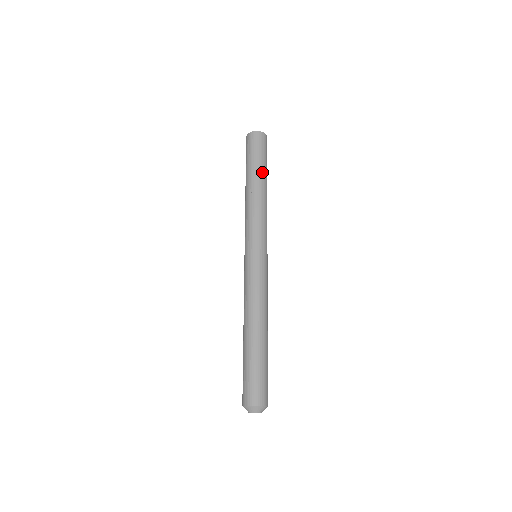
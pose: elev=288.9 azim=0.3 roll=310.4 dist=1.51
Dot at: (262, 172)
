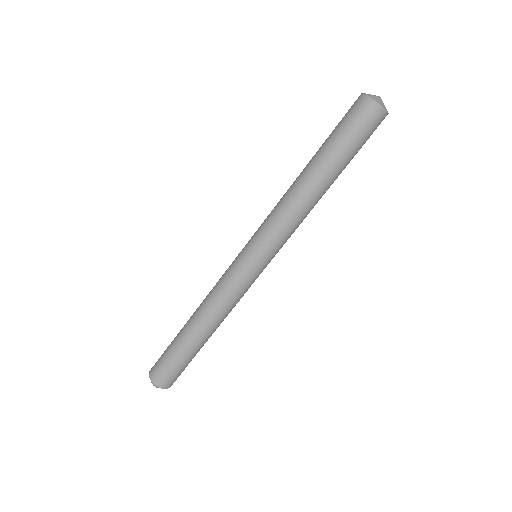
Dot at: (334, 166)
